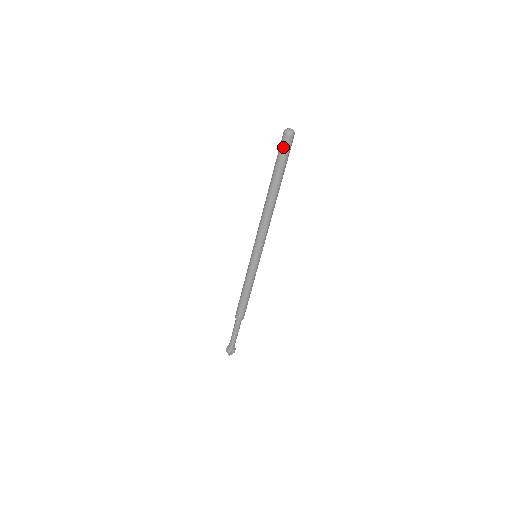
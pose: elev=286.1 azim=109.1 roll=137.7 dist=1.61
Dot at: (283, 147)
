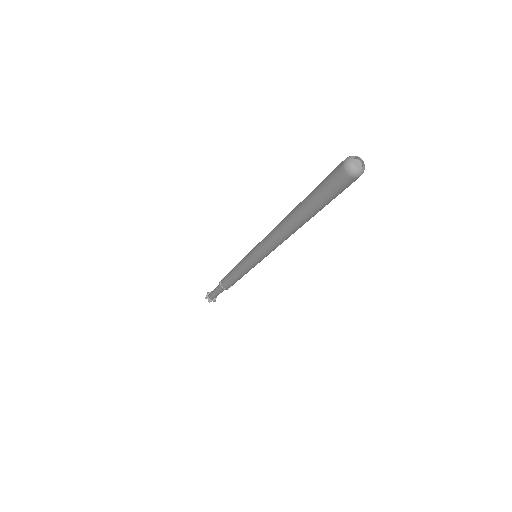
Dot at: (330, 177)
